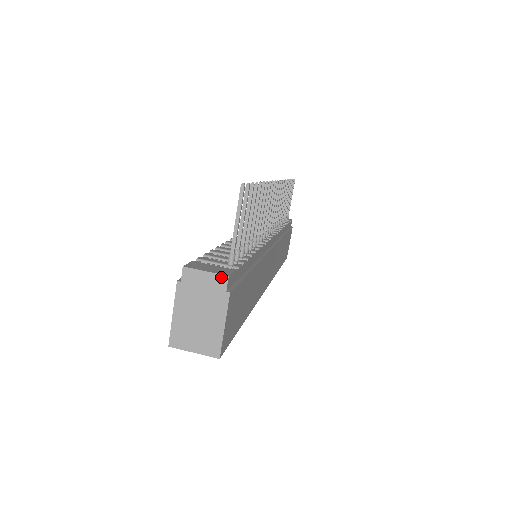
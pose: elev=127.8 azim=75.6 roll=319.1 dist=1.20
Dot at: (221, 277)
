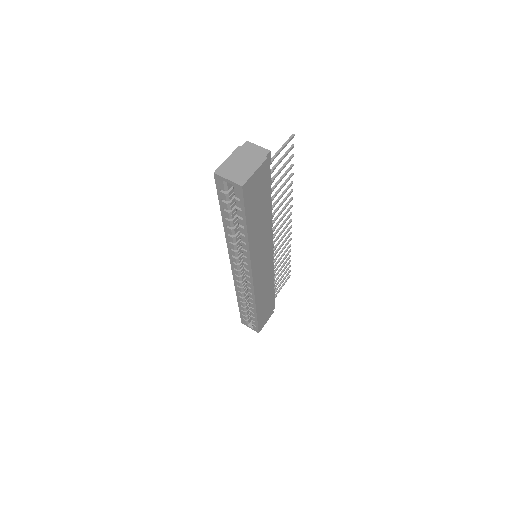
Dot at: (266, 150)
